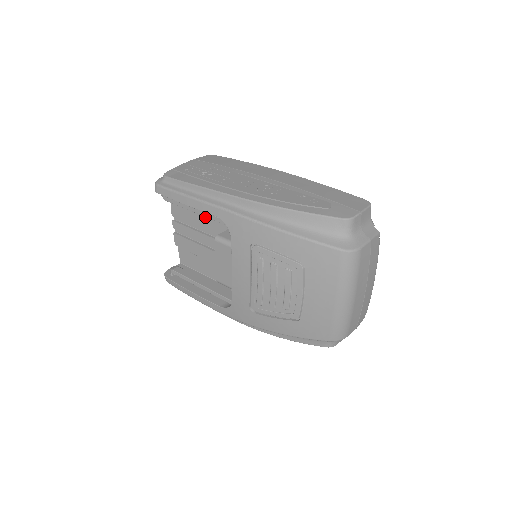
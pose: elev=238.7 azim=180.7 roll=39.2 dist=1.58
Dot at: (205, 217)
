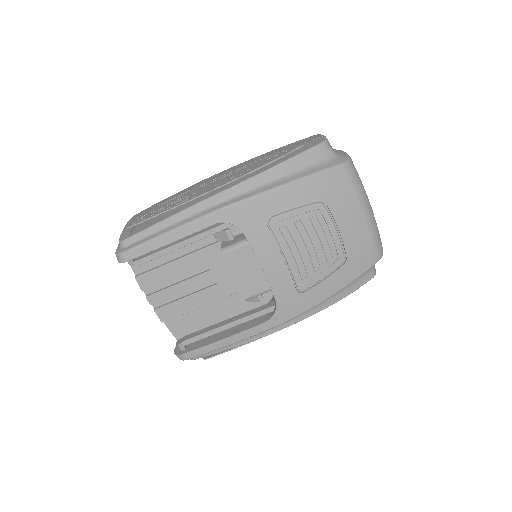
Dot at: (185, 257)
